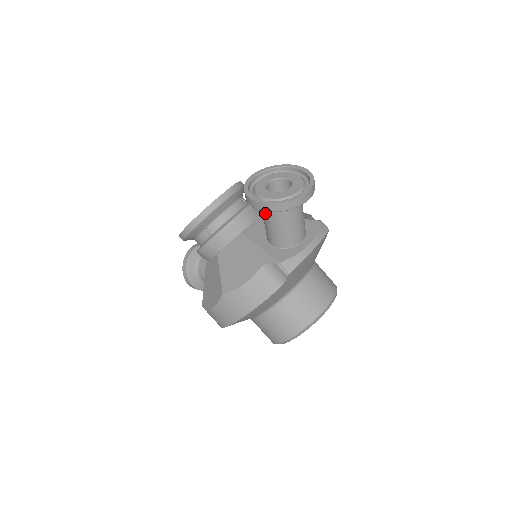
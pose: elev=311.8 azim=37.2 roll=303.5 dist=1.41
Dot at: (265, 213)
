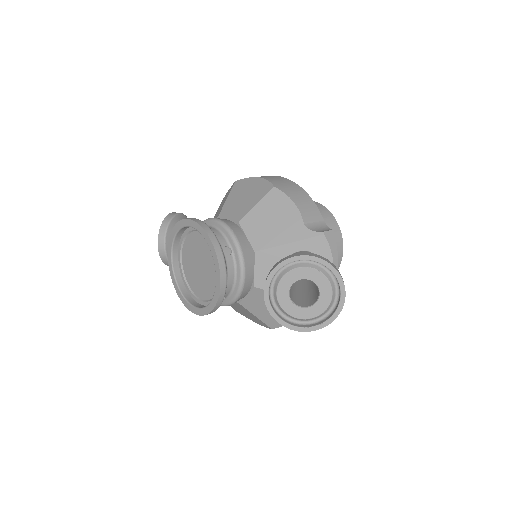
Dot at: occluded
